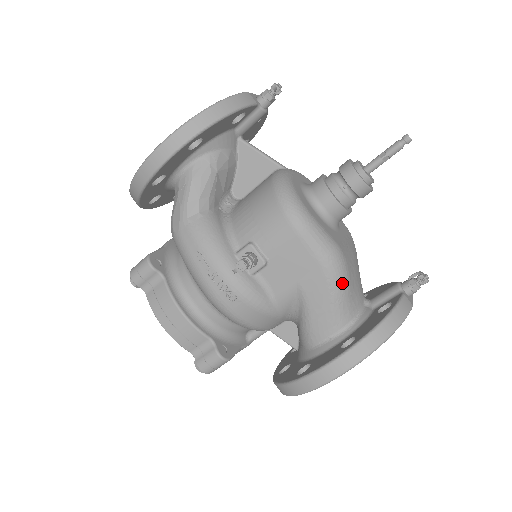
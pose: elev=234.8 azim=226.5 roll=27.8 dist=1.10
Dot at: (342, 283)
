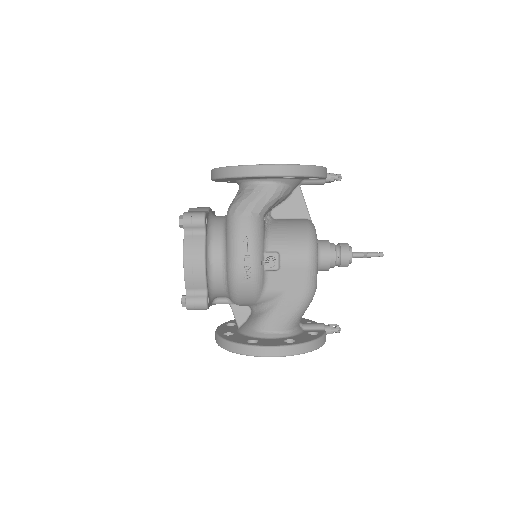
Dot at: (306, 307)
